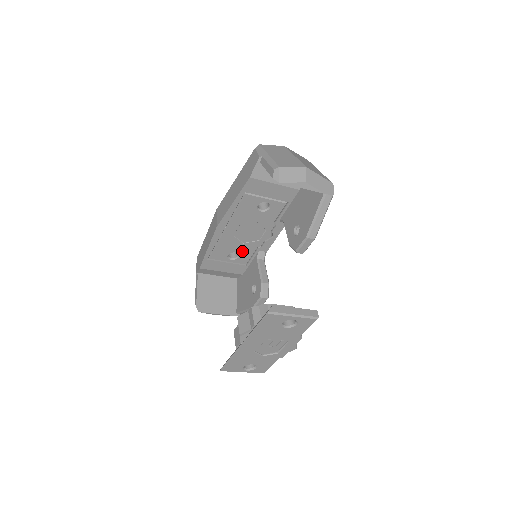
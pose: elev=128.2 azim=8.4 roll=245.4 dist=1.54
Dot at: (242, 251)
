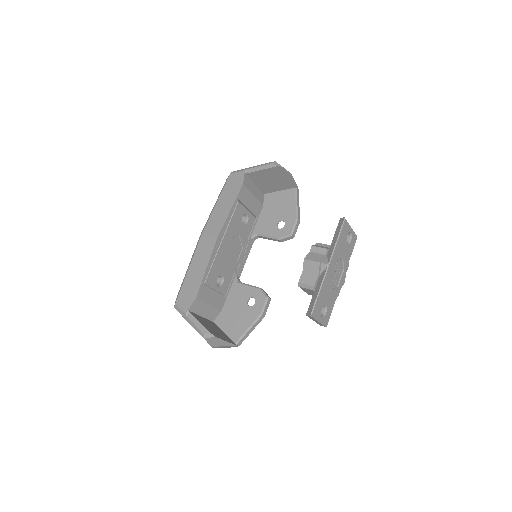
Dot at: (226, 275)
